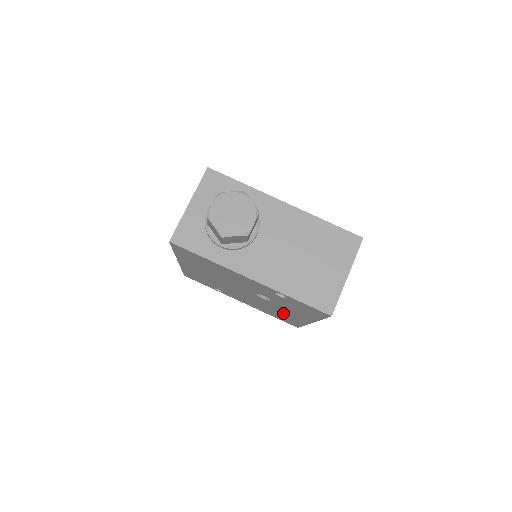
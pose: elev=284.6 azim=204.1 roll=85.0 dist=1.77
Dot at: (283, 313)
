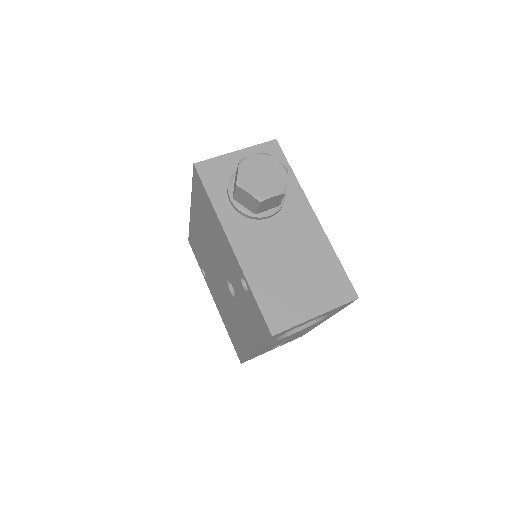
Dot at: occluded
